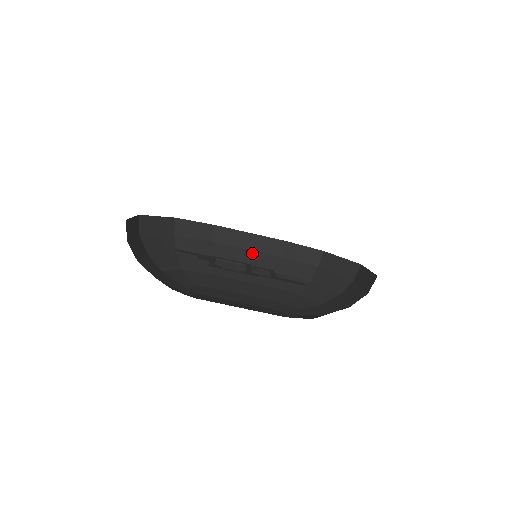
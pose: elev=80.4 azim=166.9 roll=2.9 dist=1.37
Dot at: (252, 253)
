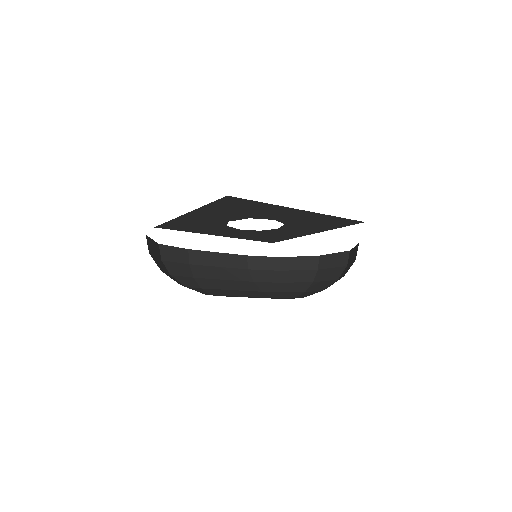
Dot at: (225, 269)
